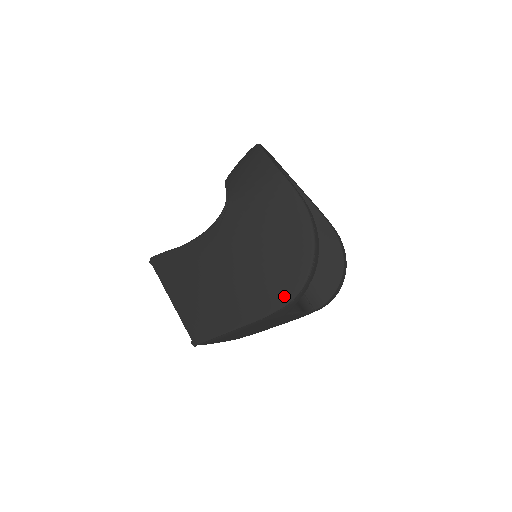
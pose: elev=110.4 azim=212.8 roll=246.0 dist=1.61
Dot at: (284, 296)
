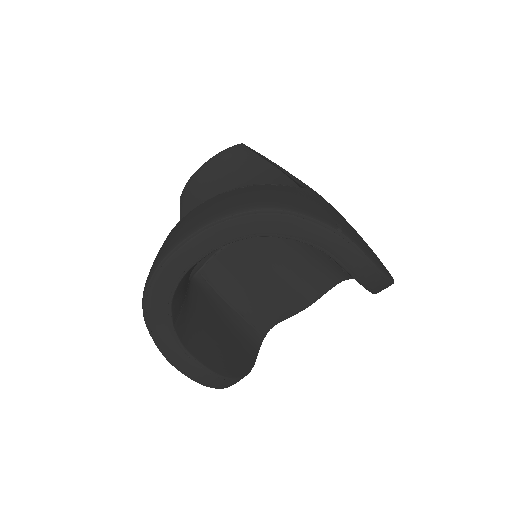
Dot at: occluded
